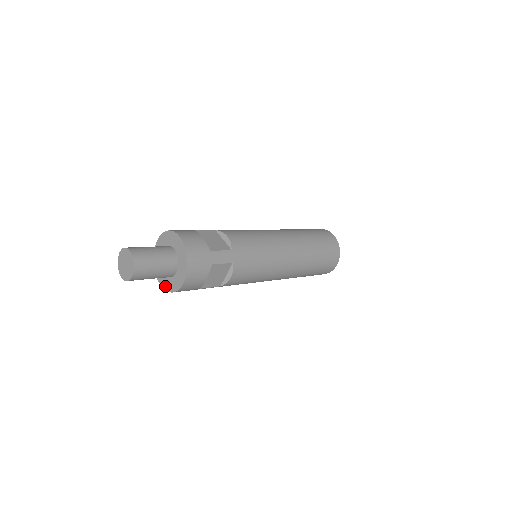
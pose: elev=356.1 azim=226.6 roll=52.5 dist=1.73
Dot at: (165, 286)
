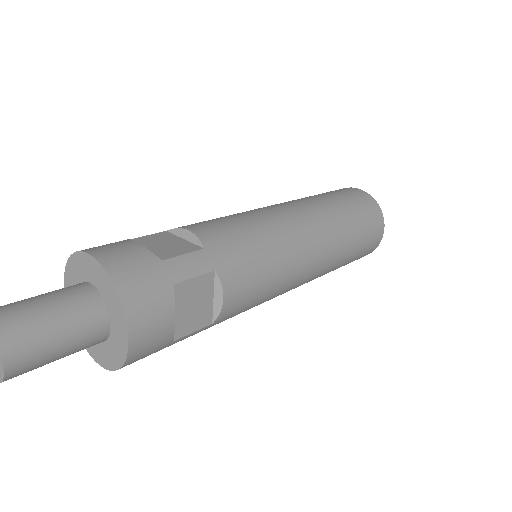
Dot at: (105, 362)
